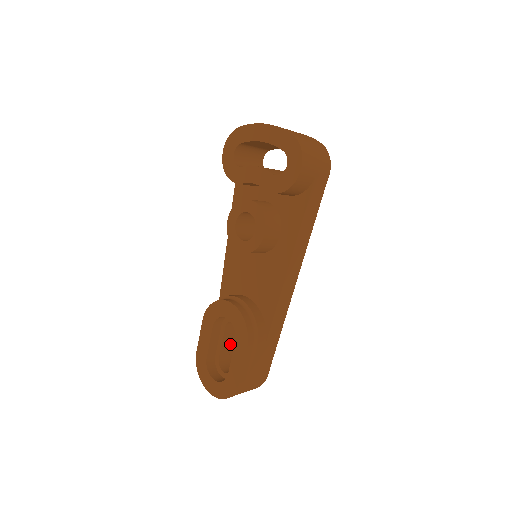
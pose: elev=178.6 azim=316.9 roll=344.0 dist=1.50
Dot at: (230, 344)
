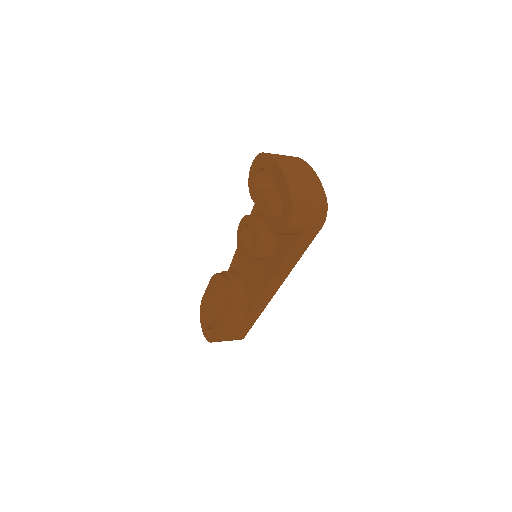
Dot at: occluded
